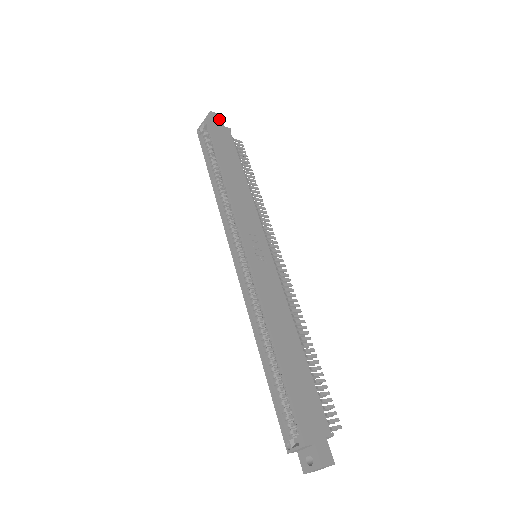
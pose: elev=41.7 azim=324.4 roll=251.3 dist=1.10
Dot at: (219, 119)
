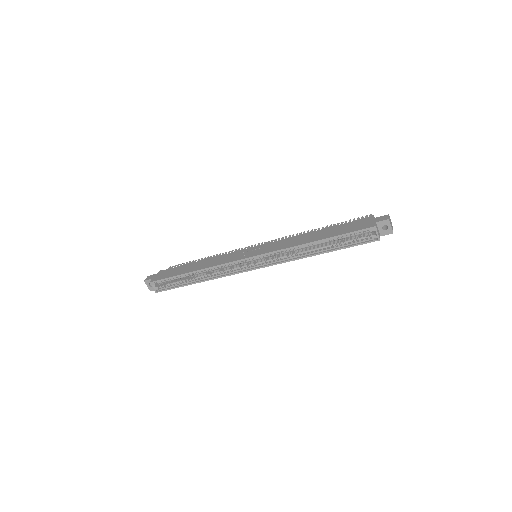
Dot at: (151, 276)
